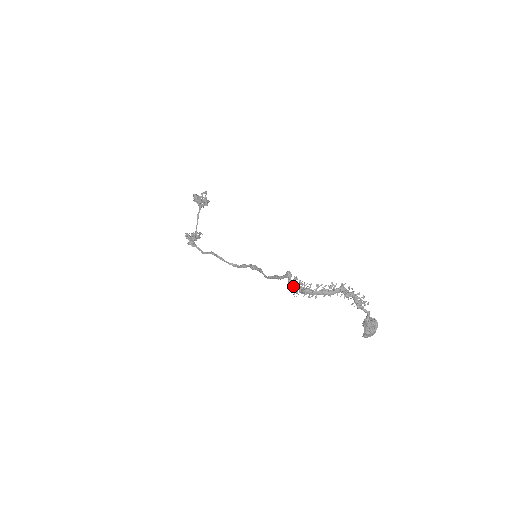
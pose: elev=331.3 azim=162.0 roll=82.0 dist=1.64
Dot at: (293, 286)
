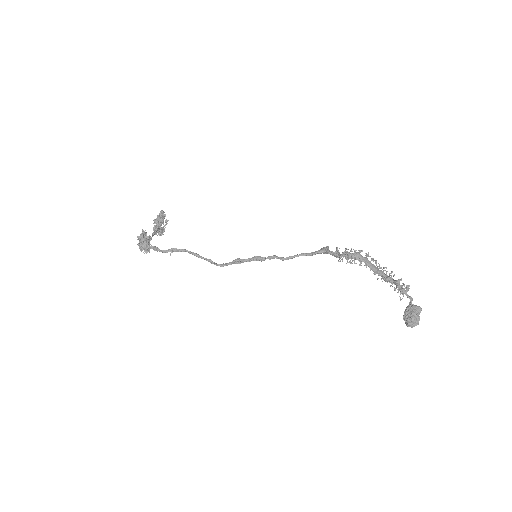
Dot at: (336, 254)
